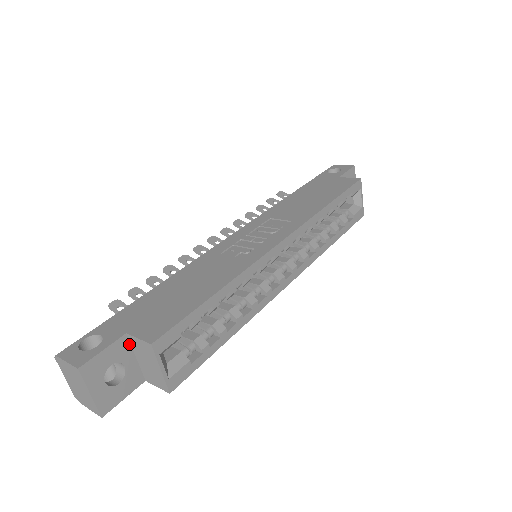
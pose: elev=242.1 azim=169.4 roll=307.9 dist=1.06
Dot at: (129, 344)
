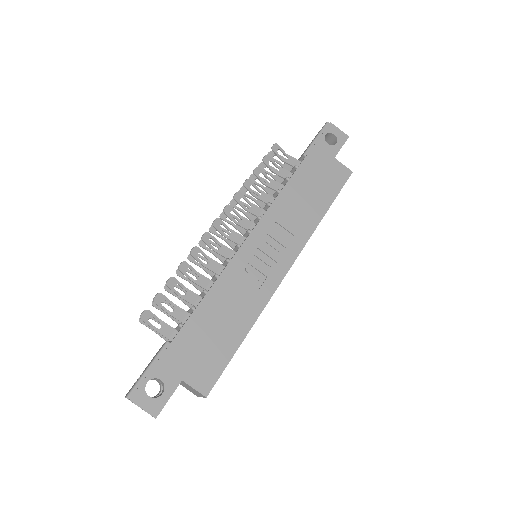
Dot at: occluded
